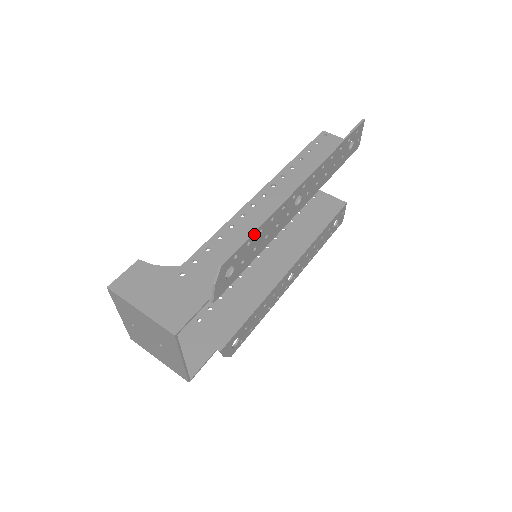
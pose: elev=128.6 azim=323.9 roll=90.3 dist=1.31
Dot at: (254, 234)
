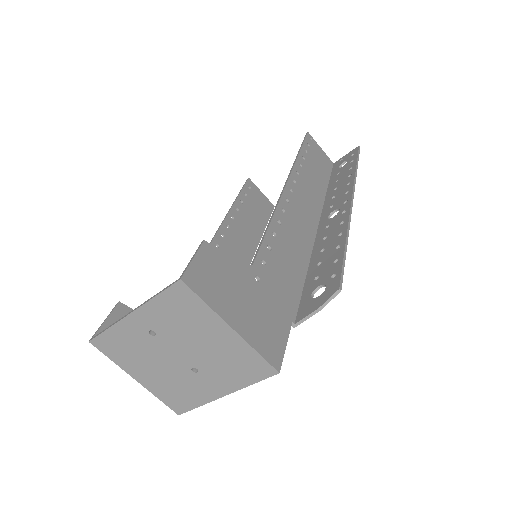
Dot at: (343, 253)
